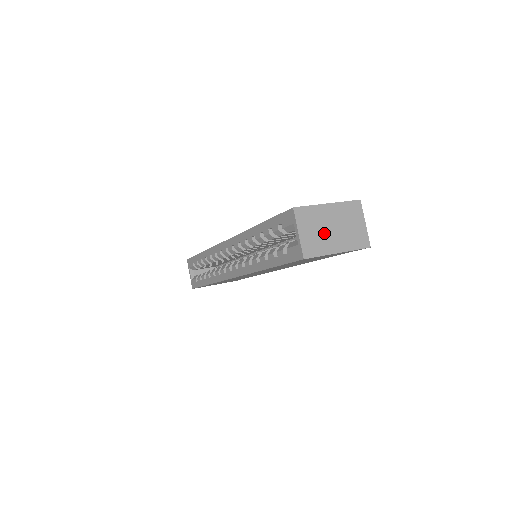
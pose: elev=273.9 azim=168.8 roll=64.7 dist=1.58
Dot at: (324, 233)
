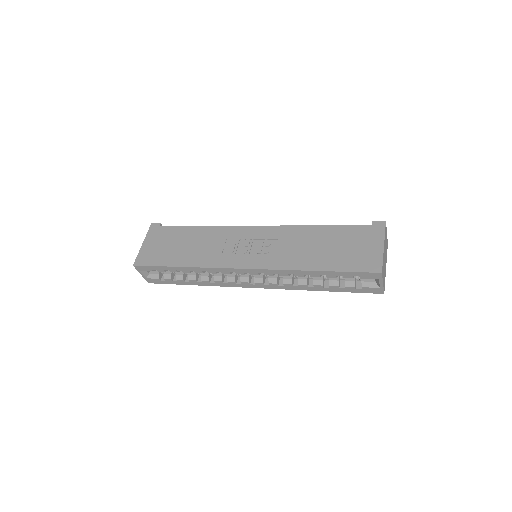
Dot at: occluded
